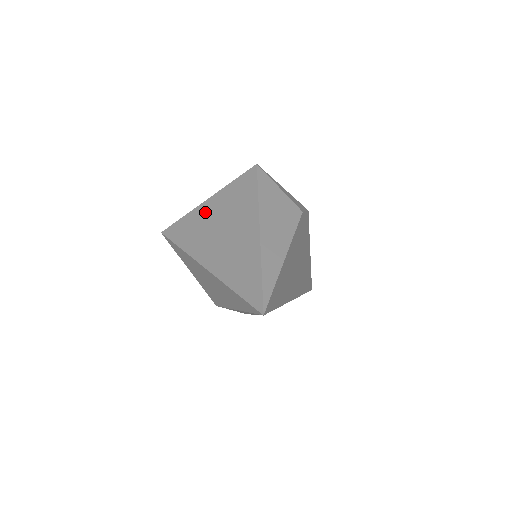
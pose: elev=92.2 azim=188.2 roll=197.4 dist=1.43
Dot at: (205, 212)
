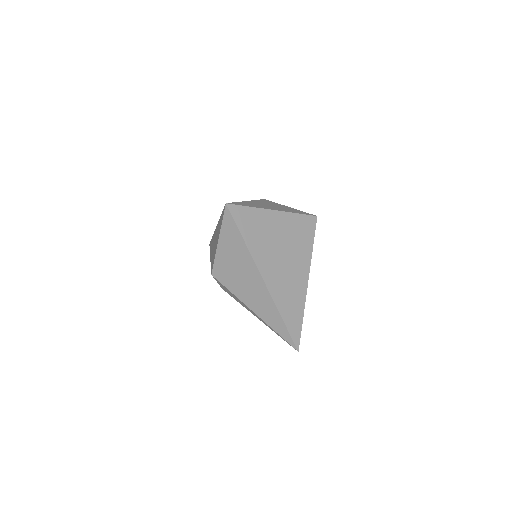
Dot at: (272, 223)
